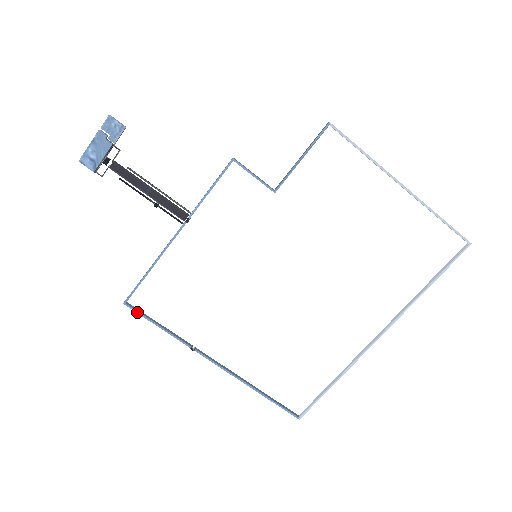
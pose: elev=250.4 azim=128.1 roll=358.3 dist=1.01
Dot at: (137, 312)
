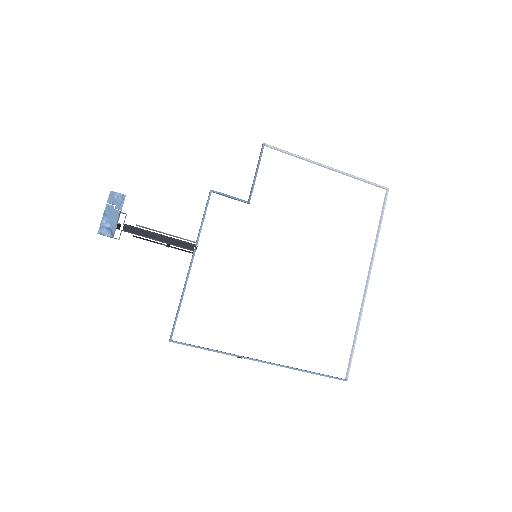
Dot at: (183, 344)
